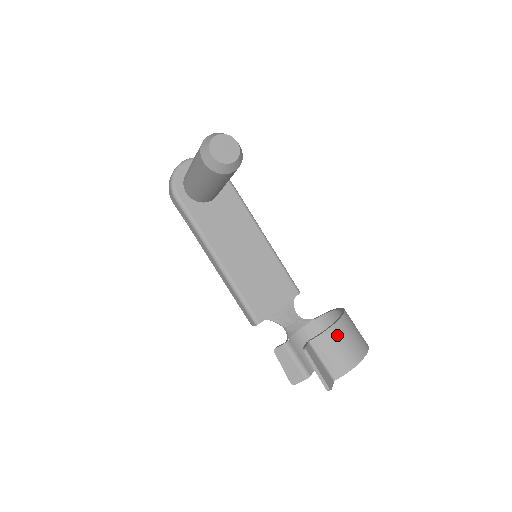
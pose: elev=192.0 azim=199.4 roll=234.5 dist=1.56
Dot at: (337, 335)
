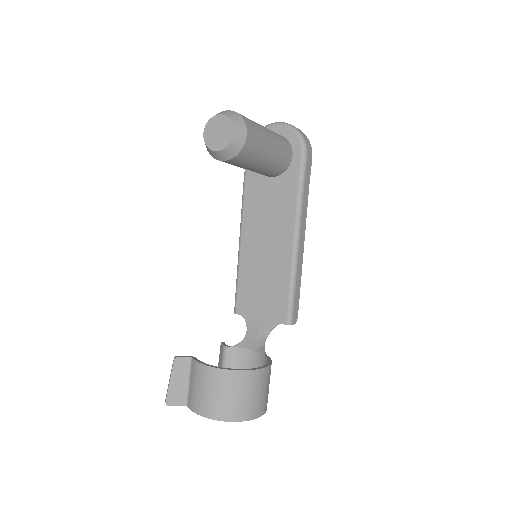
Dot at: (207, 377)
